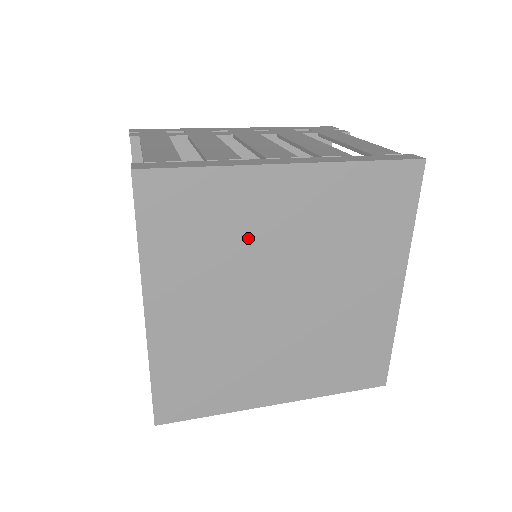
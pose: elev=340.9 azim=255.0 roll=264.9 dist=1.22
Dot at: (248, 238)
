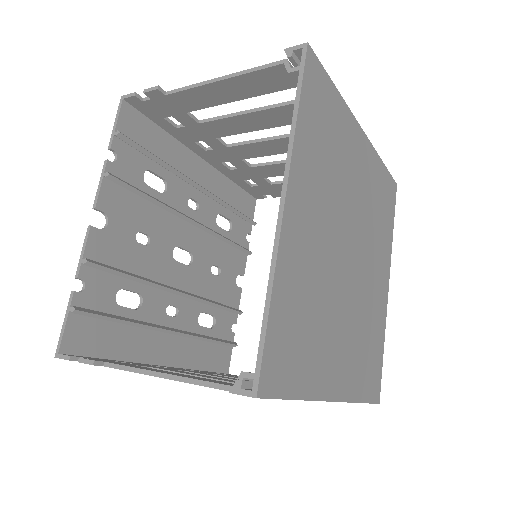
Dot at: (343, 174)
